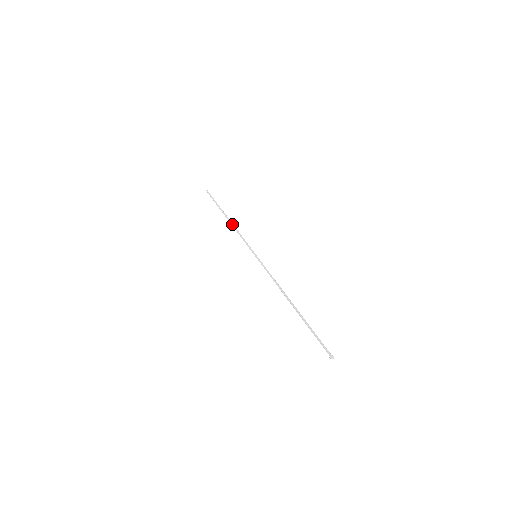
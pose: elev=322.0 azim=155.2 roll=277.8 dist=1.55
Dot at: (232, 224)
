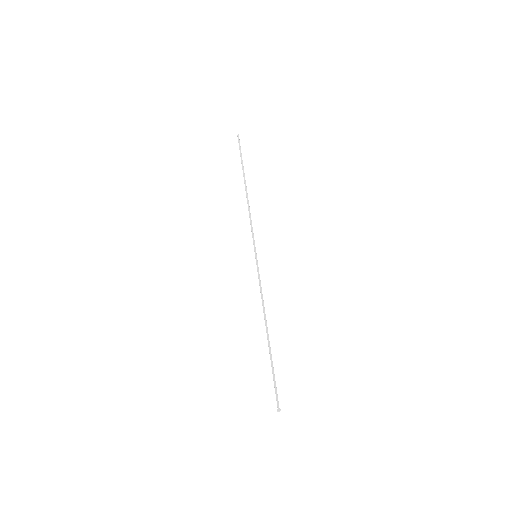
Dot at: (247, 200)
